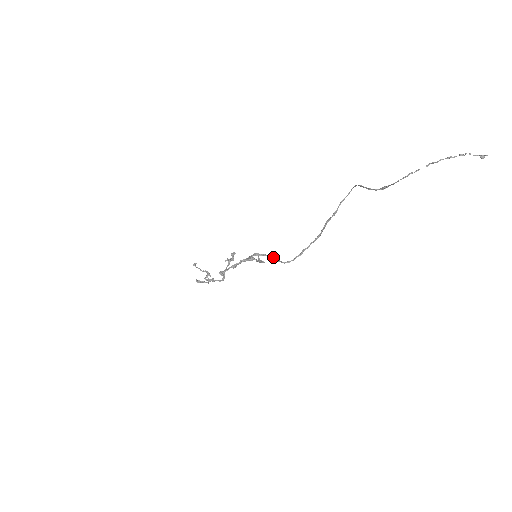
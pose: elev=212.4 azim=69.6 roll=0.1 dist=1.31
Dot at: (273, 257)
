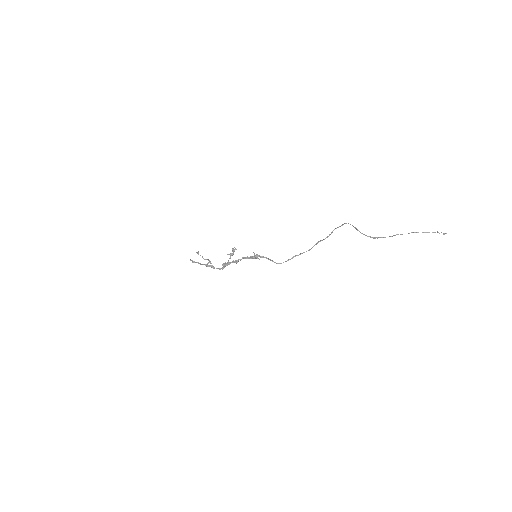
Dot at: (270, 259)
